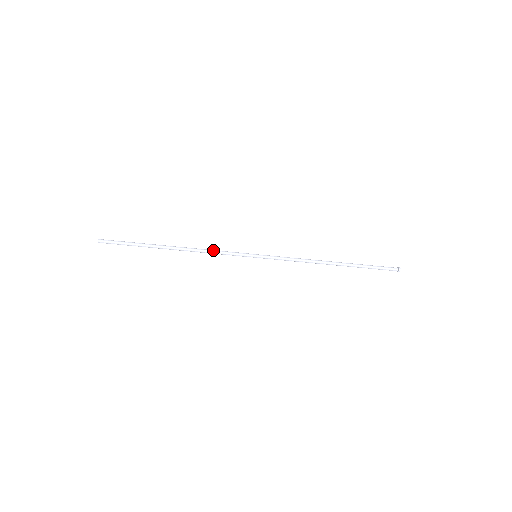
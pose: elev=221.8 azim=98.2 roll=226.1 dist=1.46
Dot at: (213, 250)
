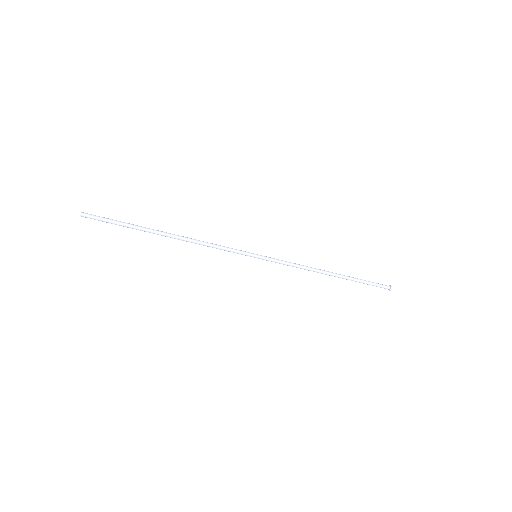
Dot at: (212, 245)
